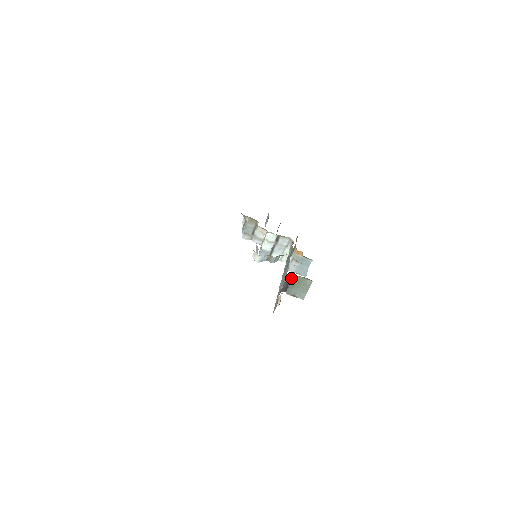
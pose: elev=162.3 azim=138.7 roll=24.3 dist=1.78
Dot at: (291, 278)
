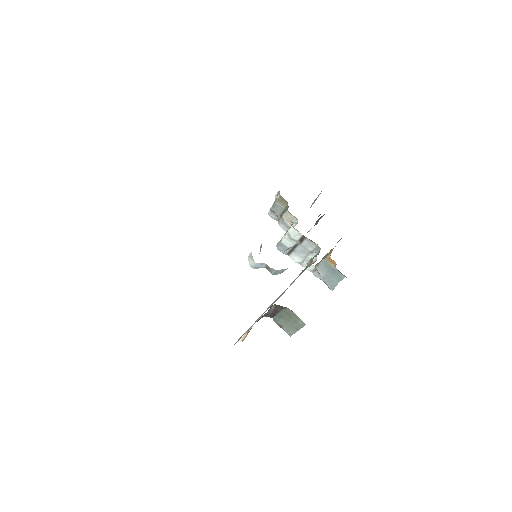
Dot at: (281, 307)
